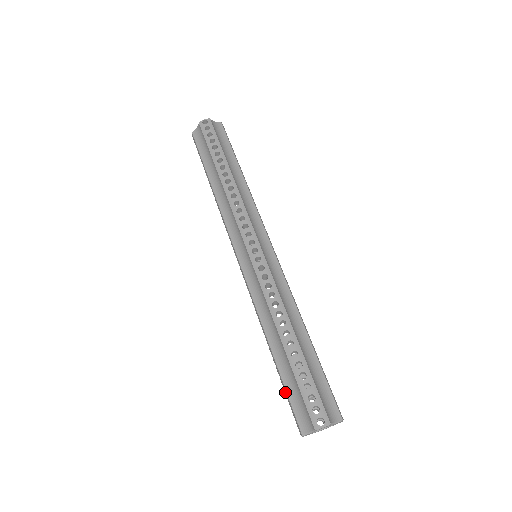
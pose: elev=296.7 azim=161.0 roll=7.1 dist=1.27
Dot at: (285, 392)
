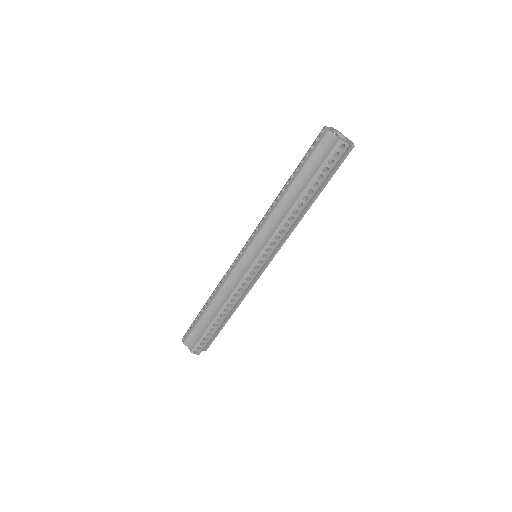
Dot at: (194, 325)
